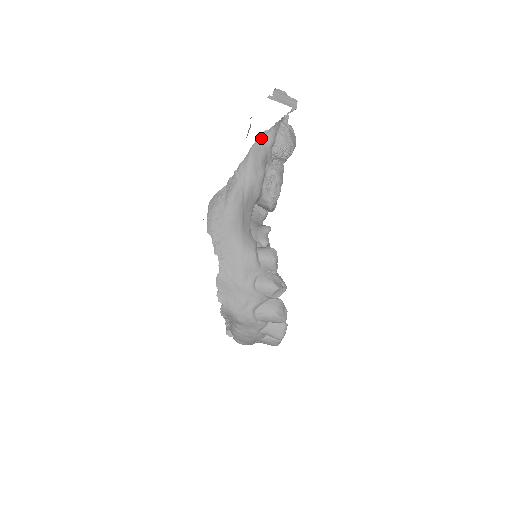
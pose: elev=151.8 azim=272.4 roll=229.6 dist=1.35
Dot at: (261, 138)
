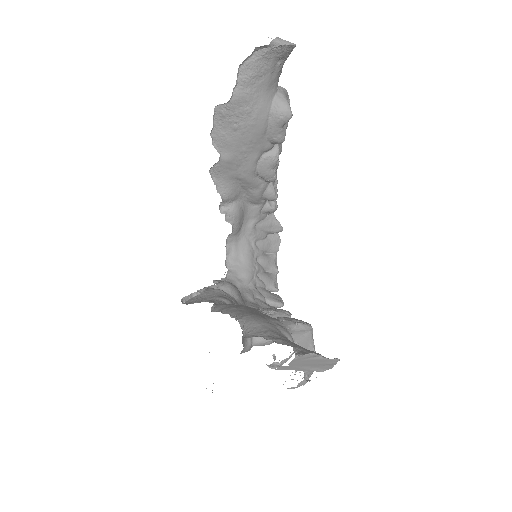
Dot at: occluded
